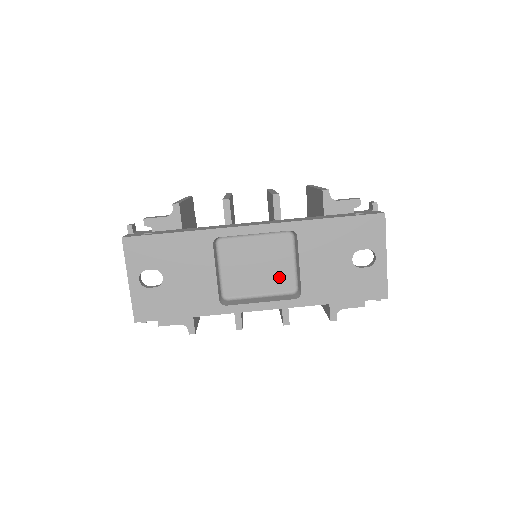
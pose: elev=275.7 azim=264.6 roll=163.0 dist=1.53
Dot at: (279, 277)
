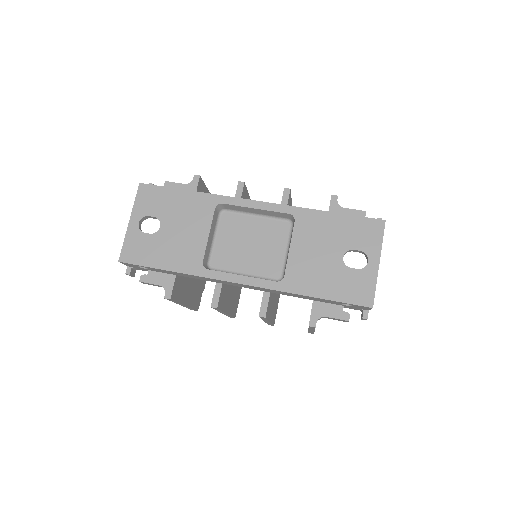
Dot at: (268, 262)
